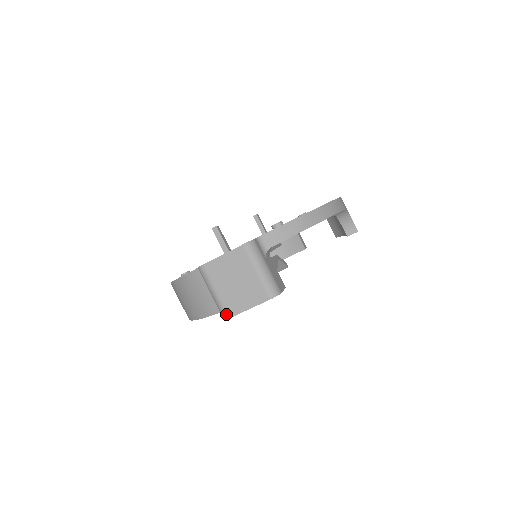
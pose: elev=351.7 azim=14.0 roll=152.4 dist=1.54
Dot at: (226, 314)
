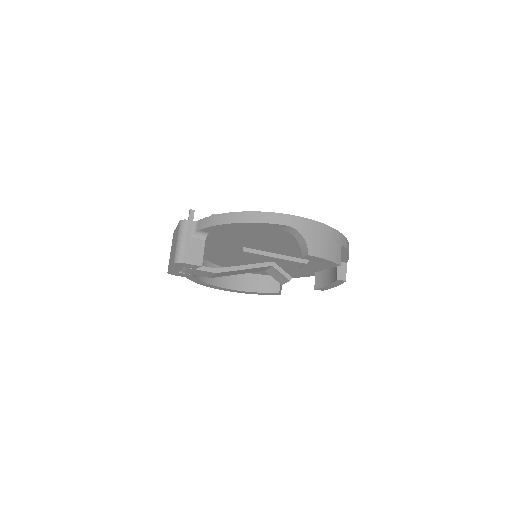
Dot at: occluded
